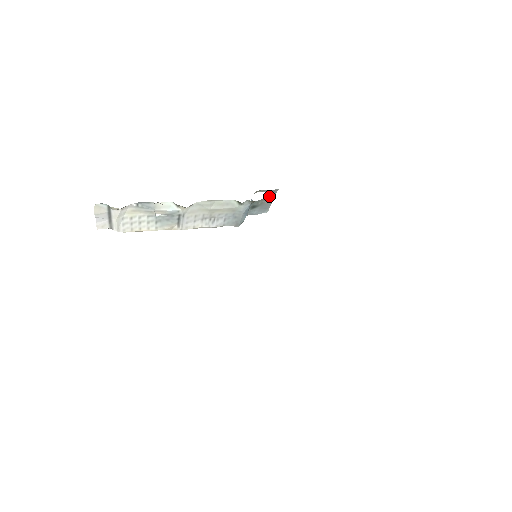
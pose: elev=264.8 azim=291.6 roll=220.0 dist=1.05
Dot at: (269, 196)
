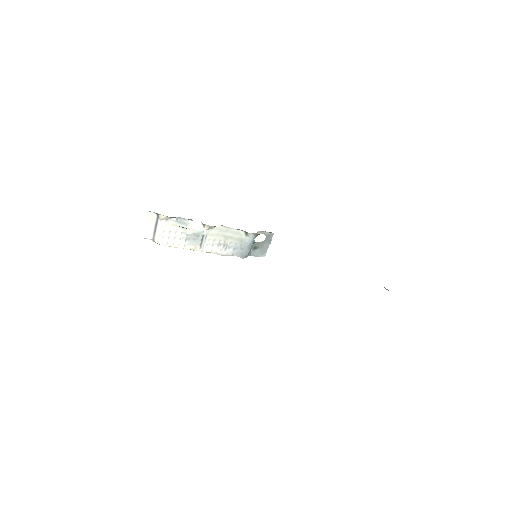
Dot at: (267, 239)
